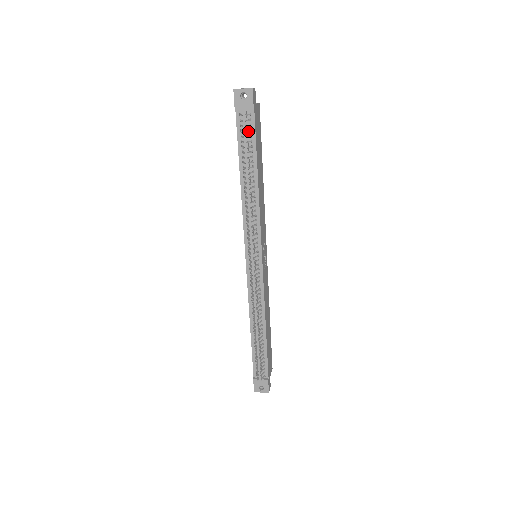
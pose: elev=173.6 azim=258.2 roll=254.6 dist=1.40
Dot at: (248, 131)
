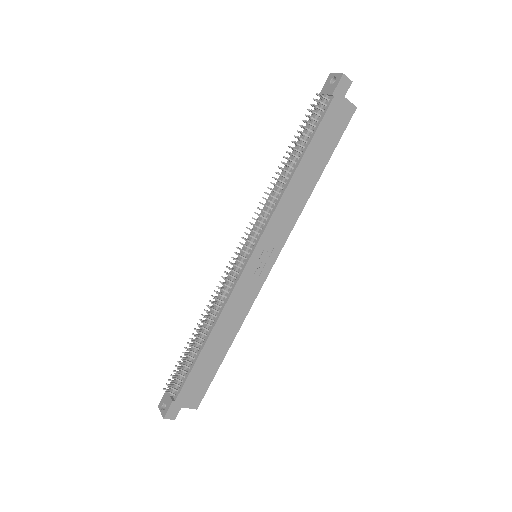
Dot at: (316, 113)
